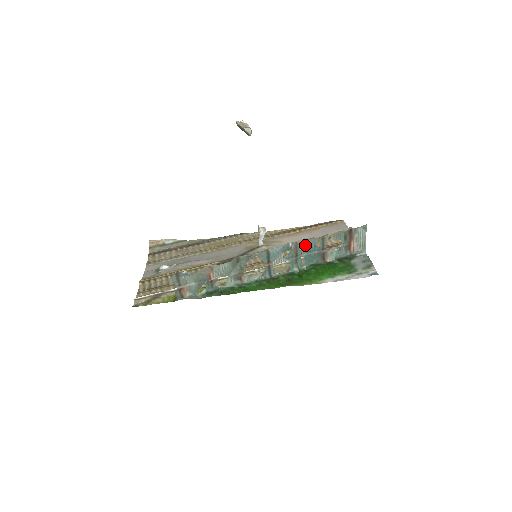
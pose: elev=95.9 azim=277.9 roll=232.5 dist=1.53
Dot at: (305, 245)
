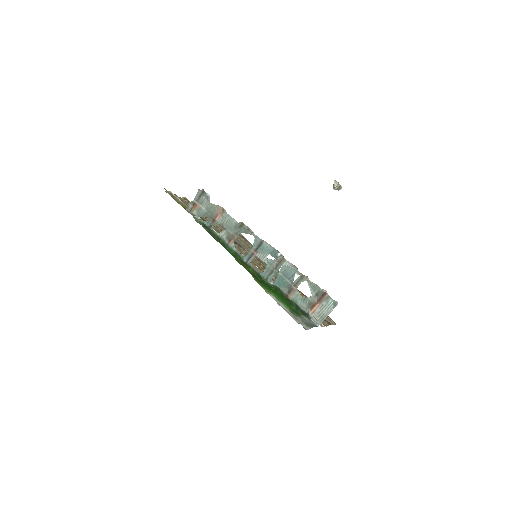
Dot at: (287, 267)
